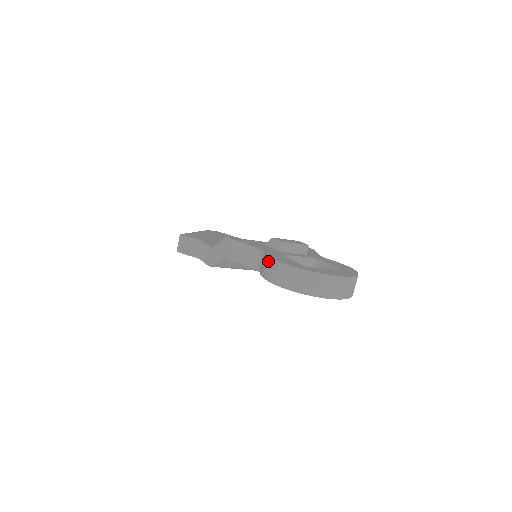
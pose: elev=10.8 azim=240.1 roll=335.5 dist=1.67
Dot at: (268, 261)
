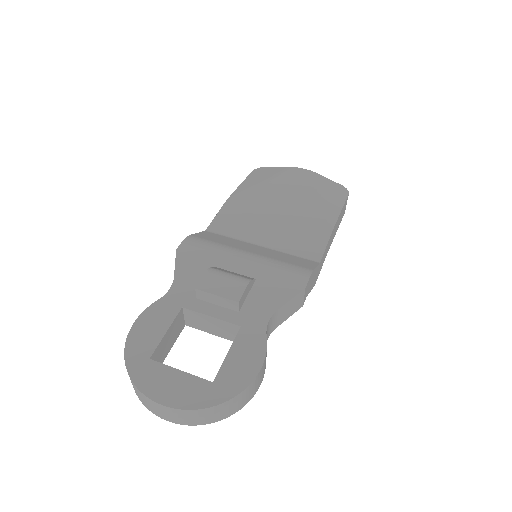
Dot at: (139, 320)
